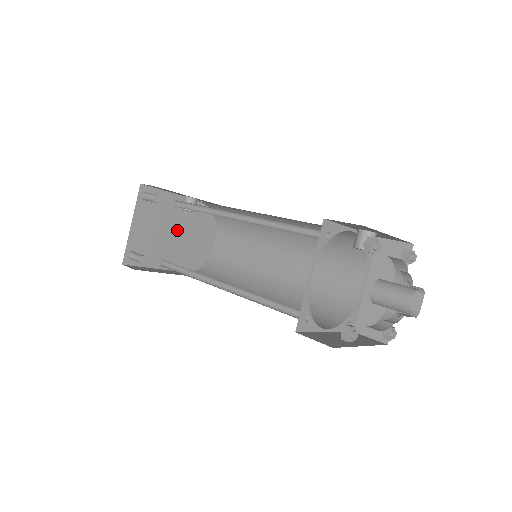
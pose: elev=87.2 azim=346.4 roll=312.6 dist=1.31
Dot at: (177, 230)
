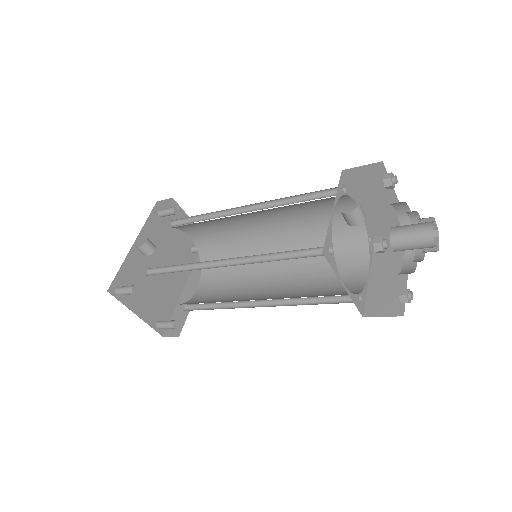
Dot at: (157, 266)
